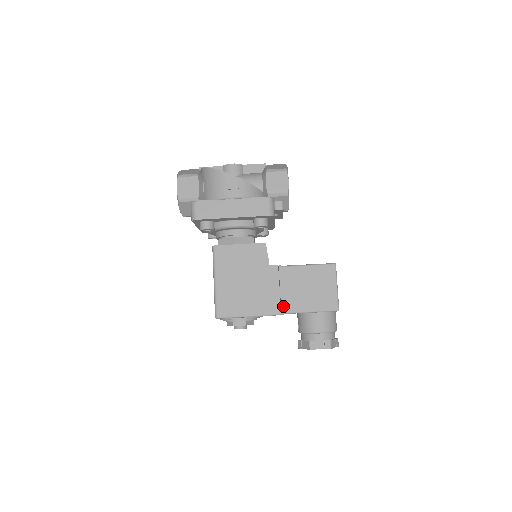
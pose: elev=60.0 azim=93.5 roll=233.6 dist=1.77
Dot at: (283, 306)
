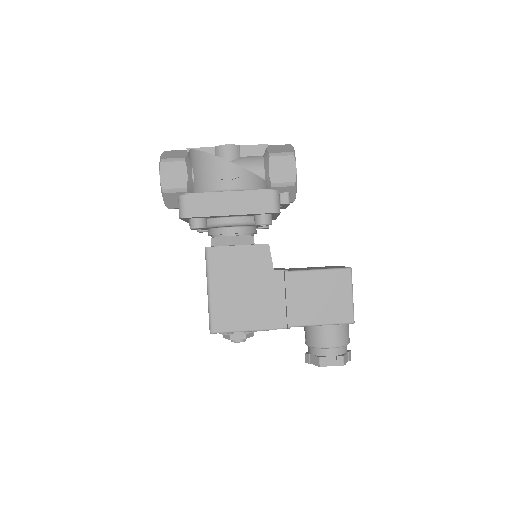
Dot at: (290, 318)
